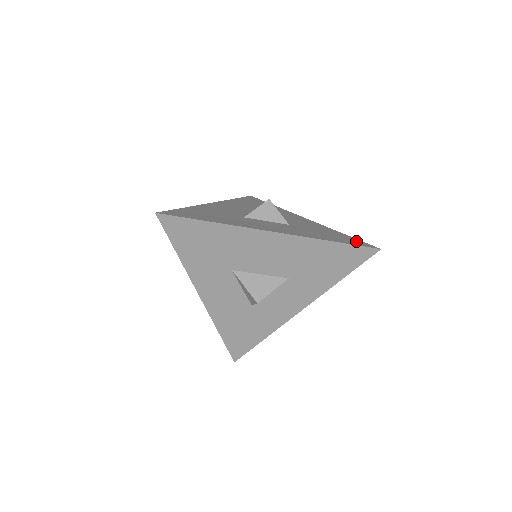
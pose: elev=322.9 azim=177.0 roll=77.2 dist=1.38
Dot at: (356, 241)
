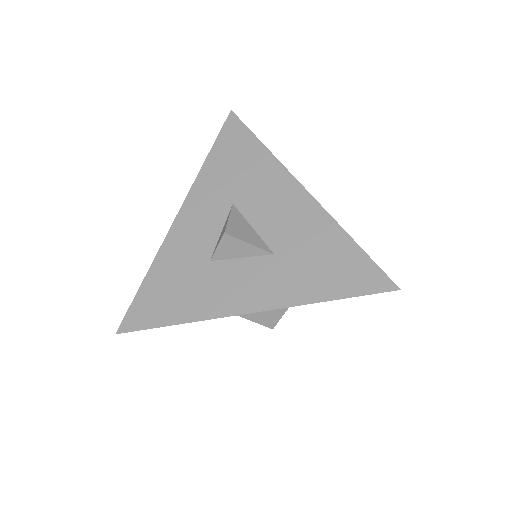
Dot at: occluded
